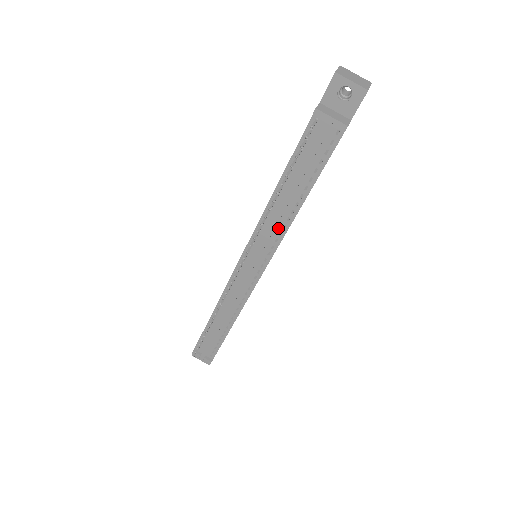
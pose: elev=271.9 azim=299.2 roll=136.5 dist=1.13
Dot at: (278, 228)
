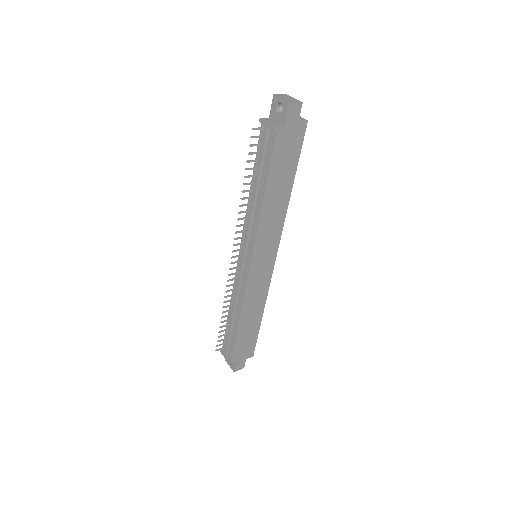
Dot at: (254, 220)
